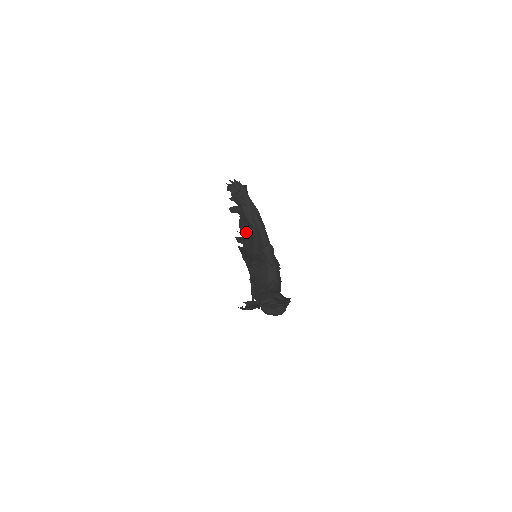
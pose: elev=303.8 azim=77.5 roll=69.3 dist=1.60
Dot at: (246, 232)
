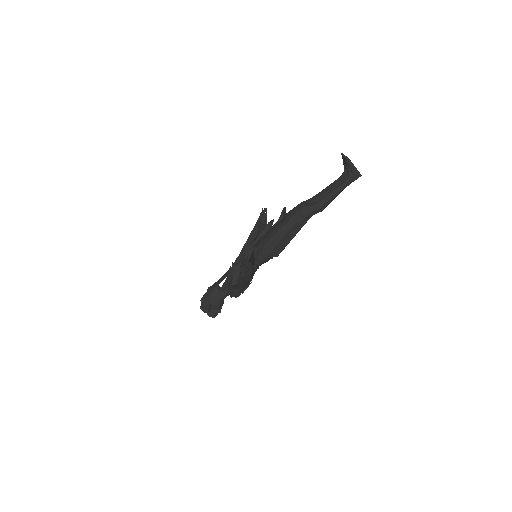
Dot at: occluded
